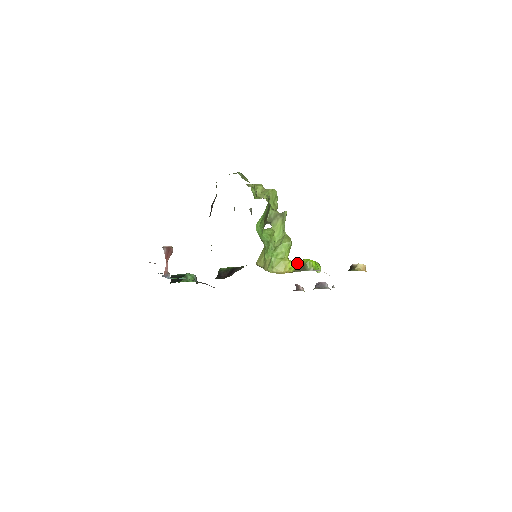
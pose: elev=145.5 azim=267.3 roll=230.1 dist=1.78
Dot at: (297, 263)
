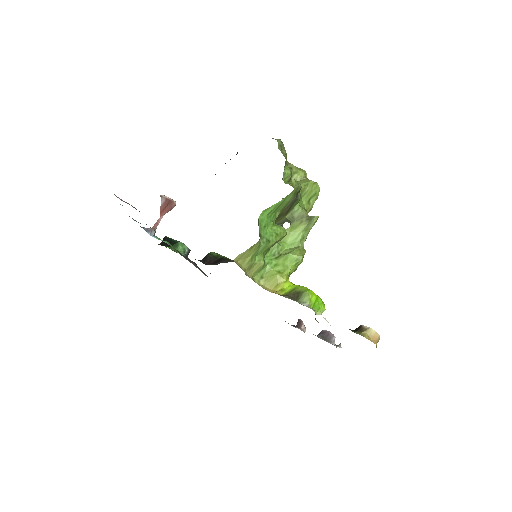
Dot at: (294, 287)
